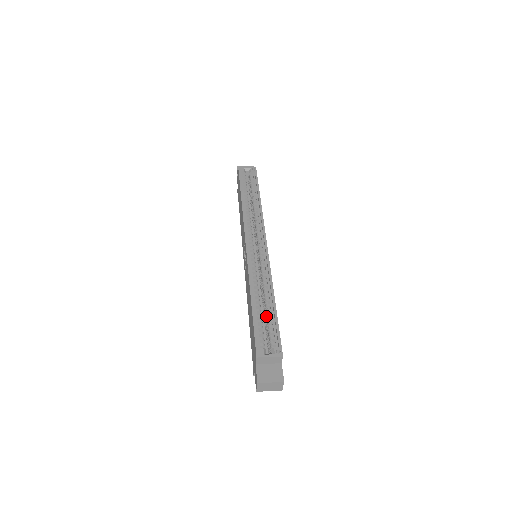
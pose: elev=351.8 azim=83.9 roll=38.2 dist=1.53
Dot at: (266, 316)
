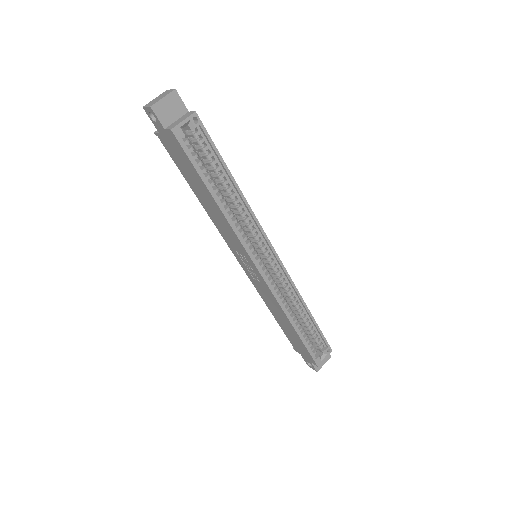
Dot at: (306, 327)
